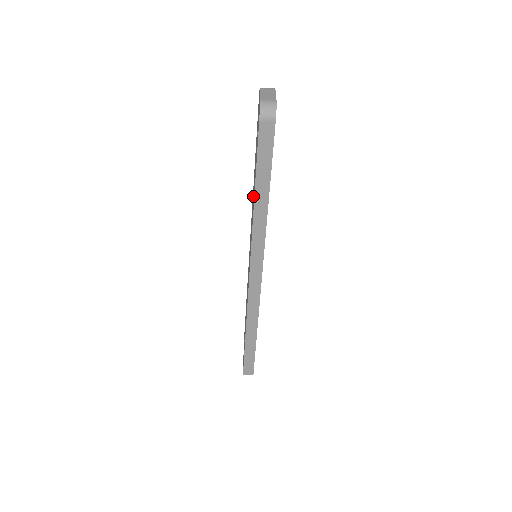
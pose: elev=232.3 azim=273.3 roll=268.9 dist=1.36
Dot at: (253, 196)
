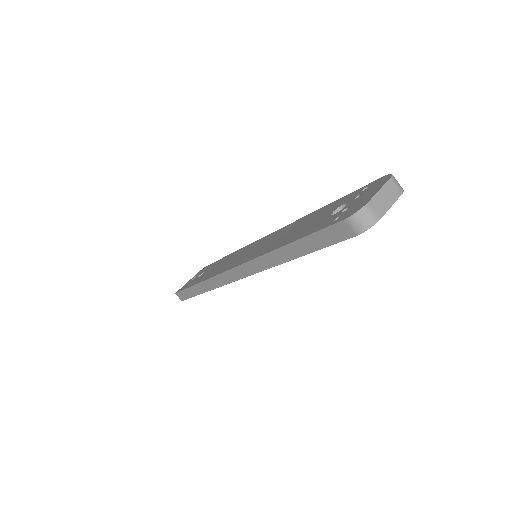
Dot at: (294, 229)
